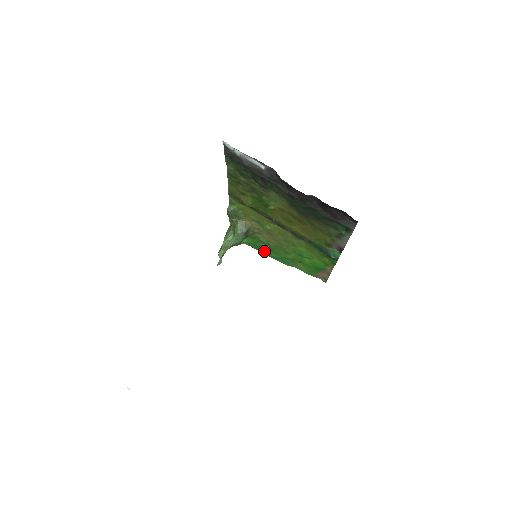
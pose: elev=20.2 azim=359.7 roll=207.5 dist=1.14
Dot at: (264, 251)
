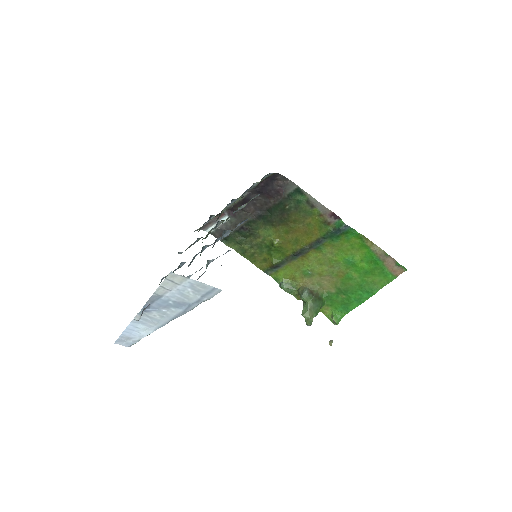
Dot at: (351, 302)
